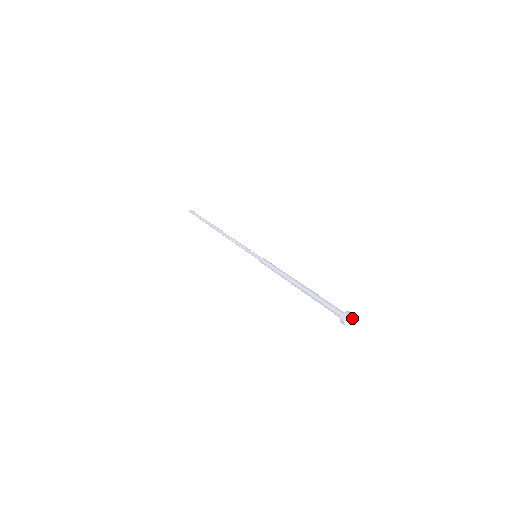
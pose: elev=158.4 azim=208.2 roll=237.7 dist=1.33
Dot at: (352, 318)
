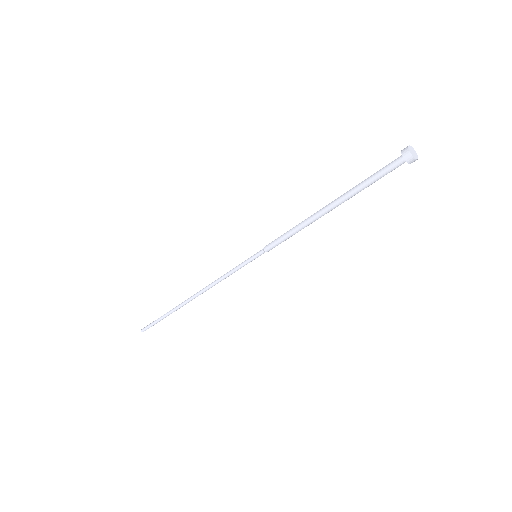
Dot at: (413, 150)
